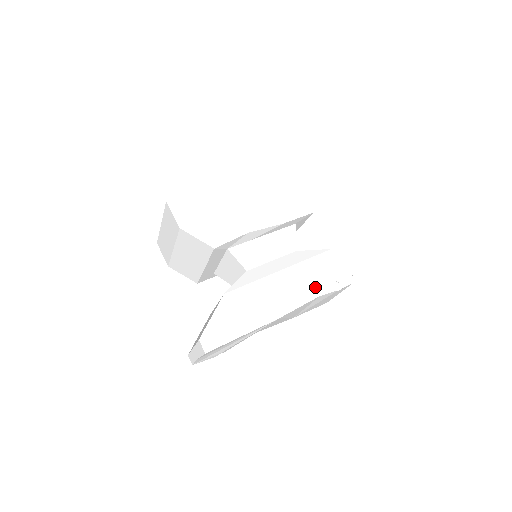
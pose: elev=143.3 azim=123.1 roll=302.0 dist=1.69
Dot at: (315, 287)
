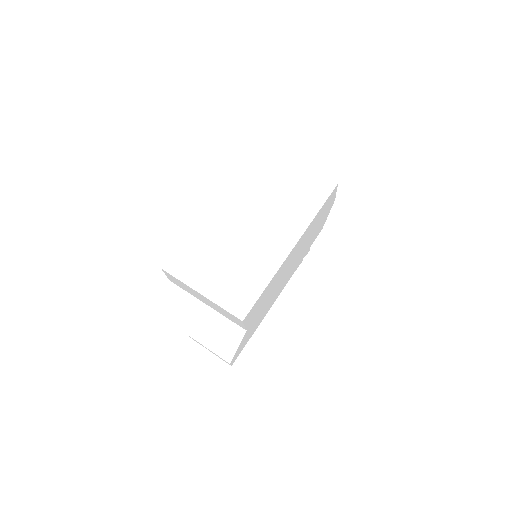
Dot at: occluded
